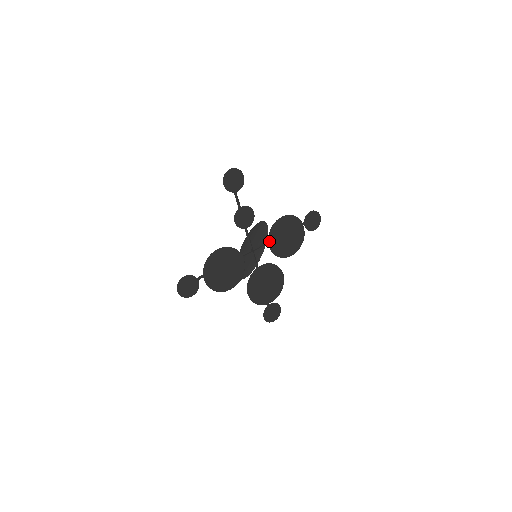
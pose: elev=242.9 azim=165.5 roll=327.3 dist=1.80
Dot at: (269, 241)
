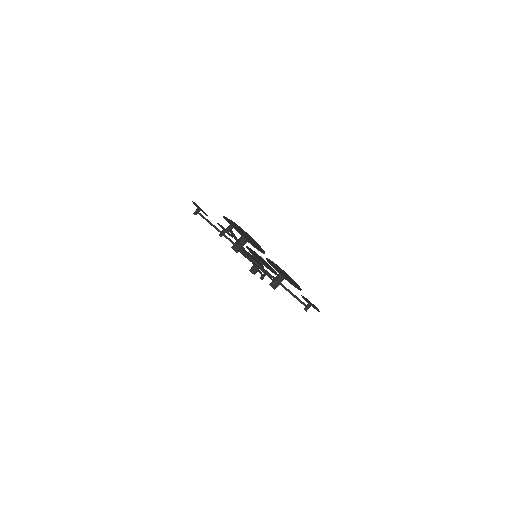
Dot at: occluded
